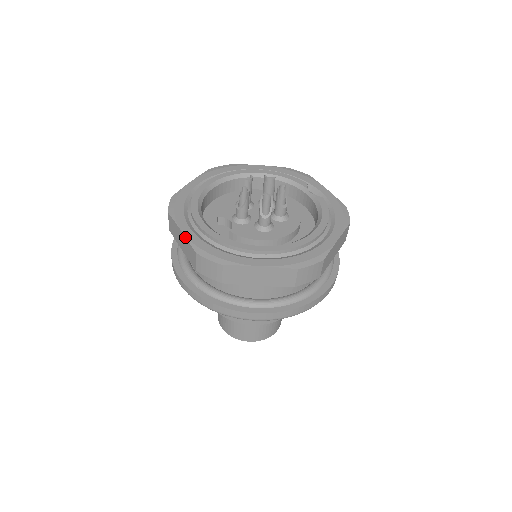
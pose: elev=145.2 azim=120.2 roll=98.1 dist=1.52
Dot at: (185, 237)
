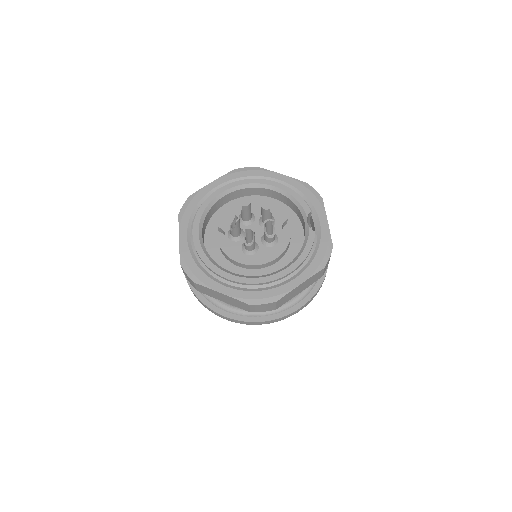
Dot at: (179, 245)
